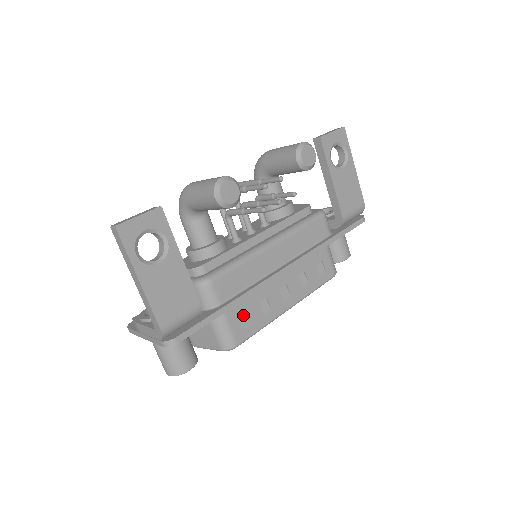
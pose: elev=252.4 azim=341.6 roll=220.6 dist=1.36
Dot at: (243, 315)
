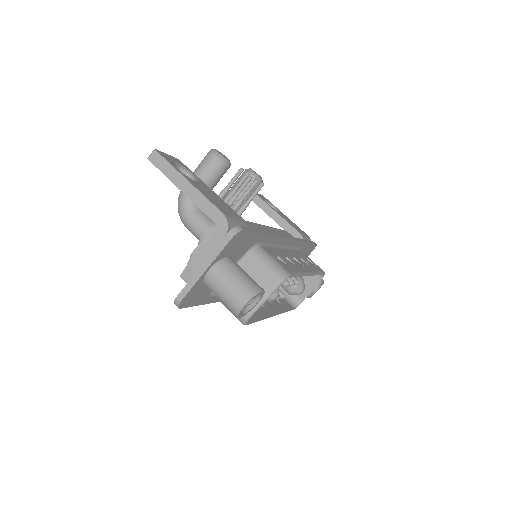
Dot at: occluded
